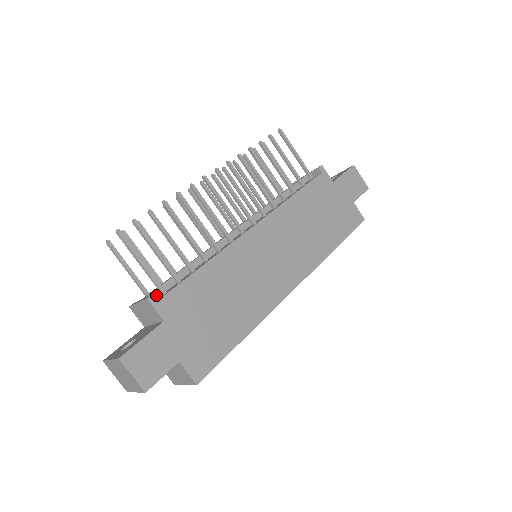
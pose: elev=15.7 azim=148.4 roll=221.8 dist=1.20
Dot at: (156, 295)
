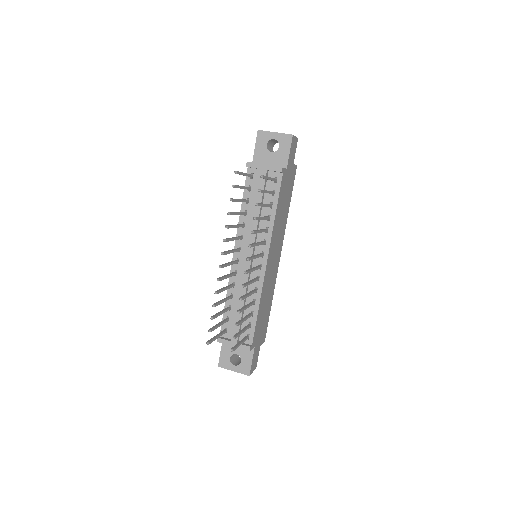
Dot at: (239, 336)
